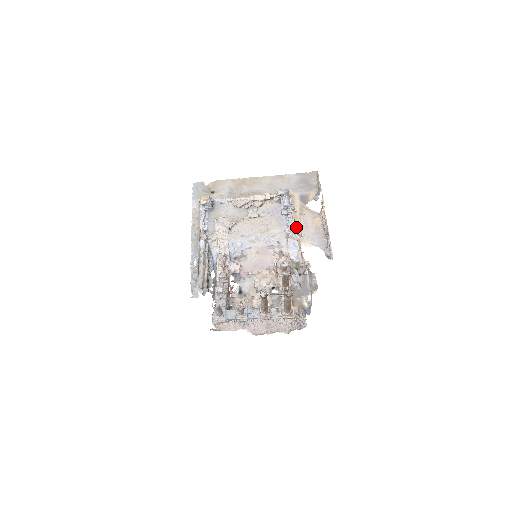
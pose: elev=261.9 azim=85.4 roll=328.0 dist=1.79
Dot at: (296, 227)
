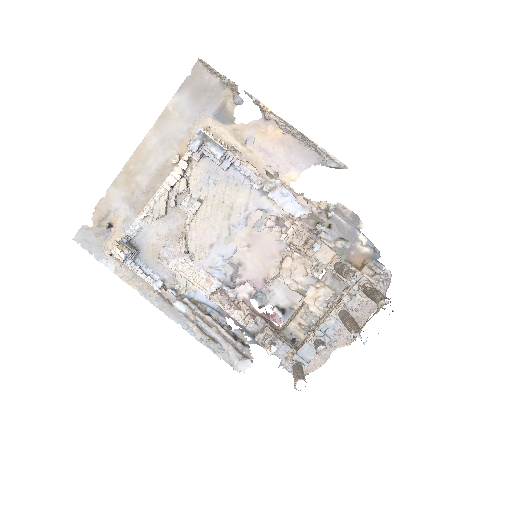
Dot at: (257, 167)
